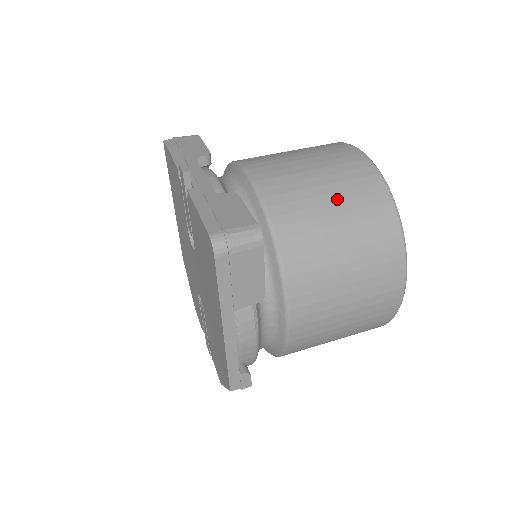
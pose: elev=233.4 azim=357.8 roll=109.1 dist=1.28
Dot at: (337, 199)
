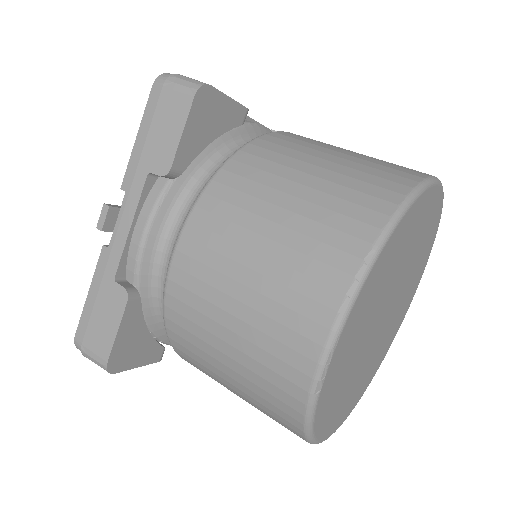
Dot at: (237, 369)
